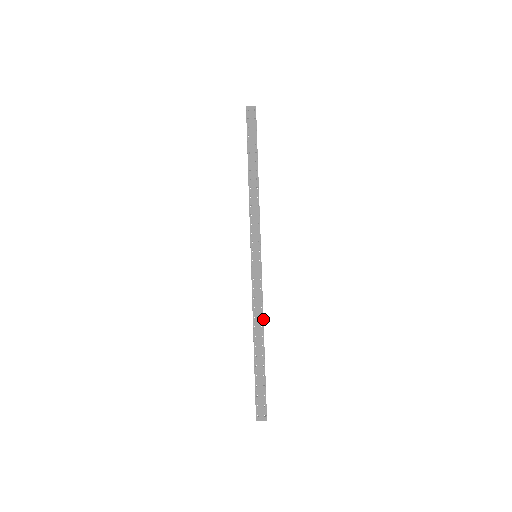
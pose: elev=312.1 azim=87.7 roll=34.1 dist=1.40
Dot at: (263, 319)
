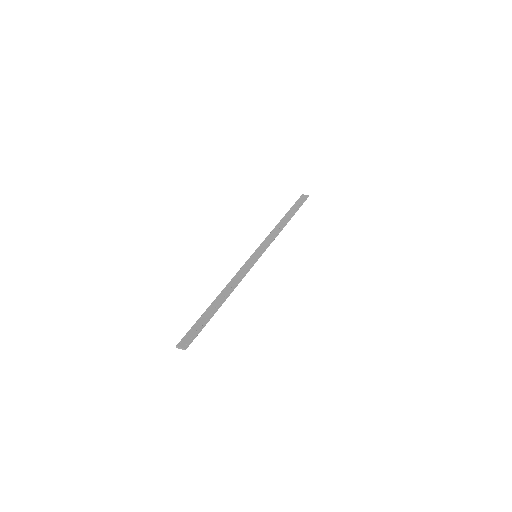
Dot at: (234, 288)
